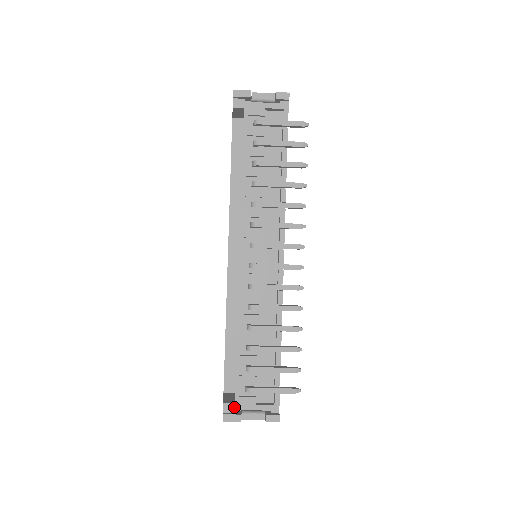
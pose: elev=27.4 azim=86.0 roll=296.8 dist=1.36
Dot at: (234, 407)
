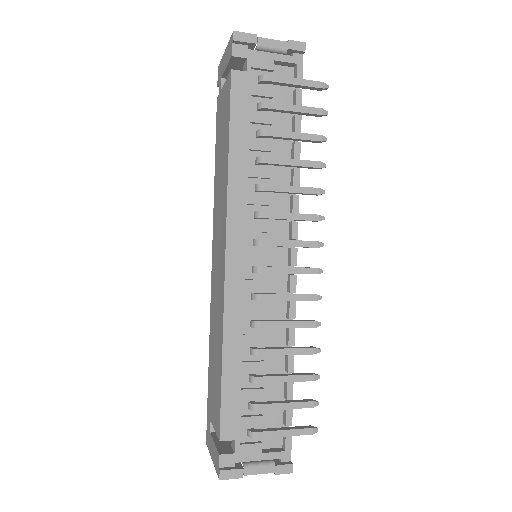
Dot at: (233, 459)
